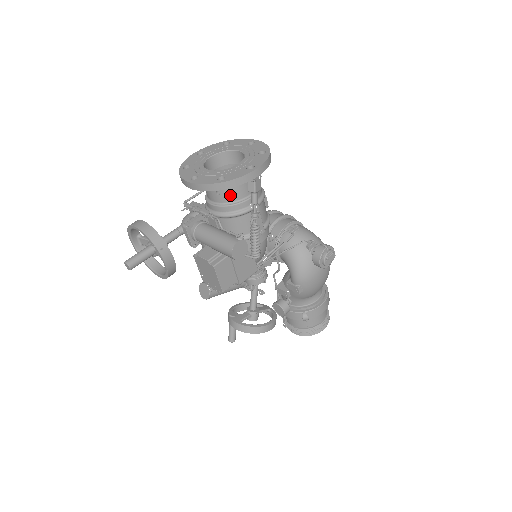
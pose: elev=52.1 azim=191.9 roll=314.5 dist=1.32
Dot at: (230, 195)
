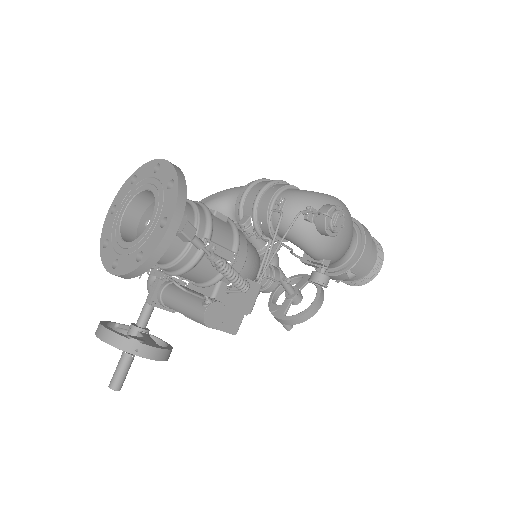
Dot at: (168, 254)
